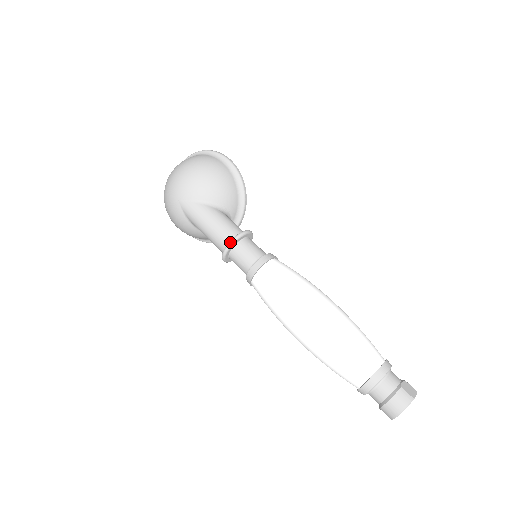
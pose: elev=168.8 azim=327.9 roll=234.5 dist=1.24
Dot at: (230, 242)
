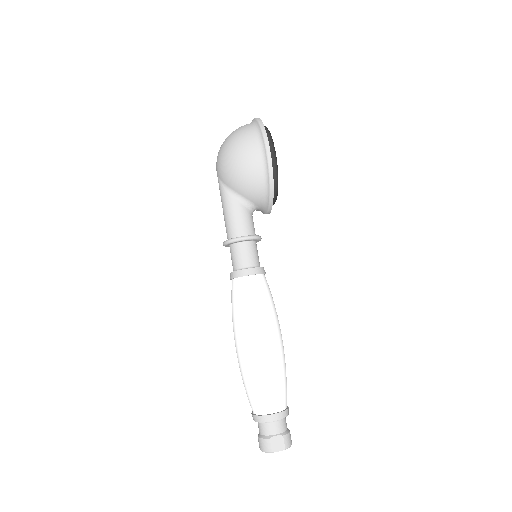
Dot at: (225, 242)
